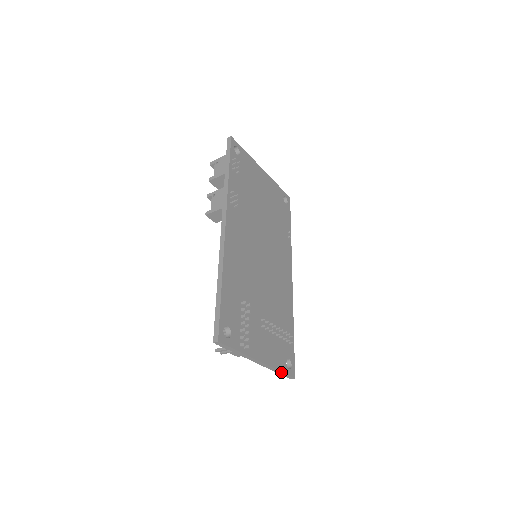
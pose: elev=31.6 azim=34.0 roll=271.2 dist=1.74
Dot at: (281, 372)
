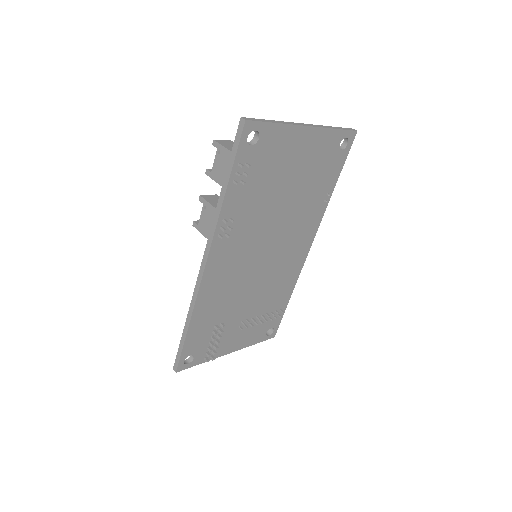
Dot at: occluded
